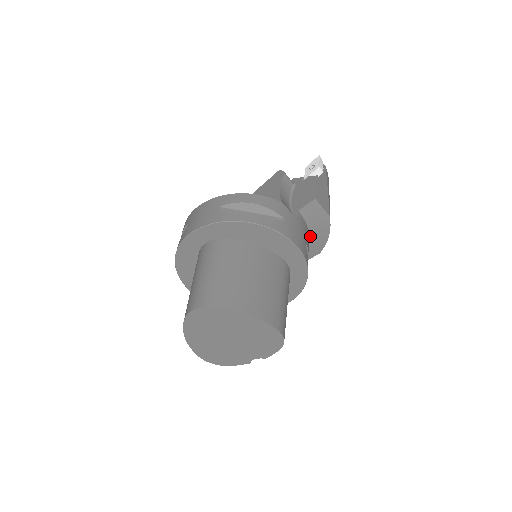
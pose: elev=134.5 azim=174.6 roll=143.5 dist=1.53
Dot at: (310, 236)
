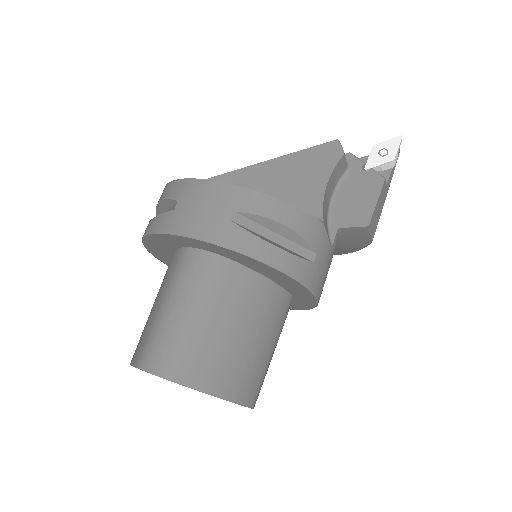
Dot at: occluded
